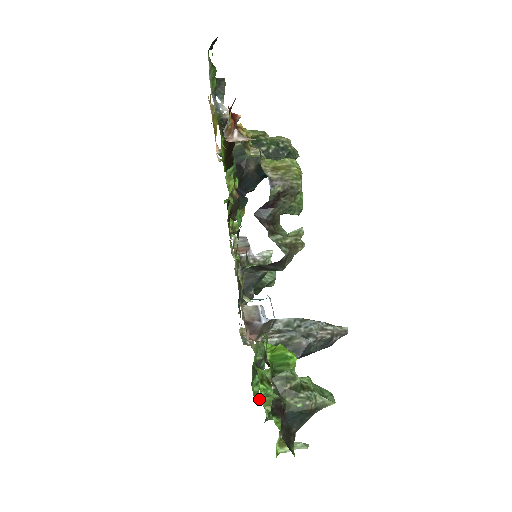
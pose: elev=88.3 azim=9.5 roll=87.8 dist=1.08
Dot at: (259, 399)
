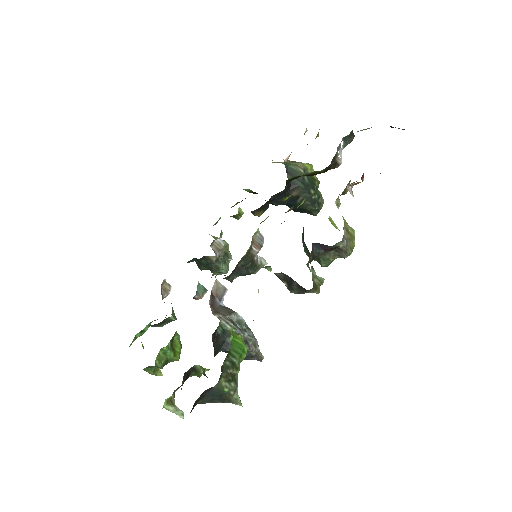
Dot at: (143, 347)
